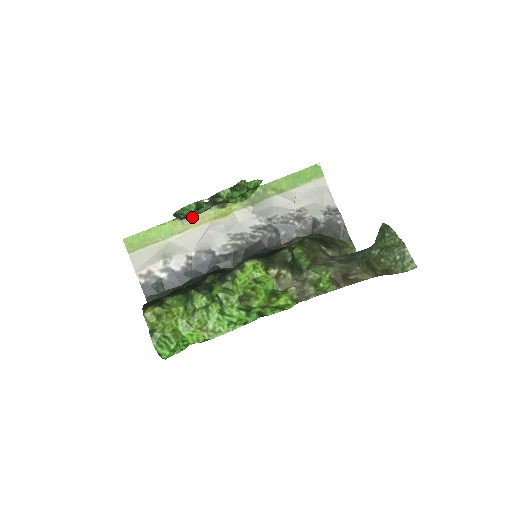
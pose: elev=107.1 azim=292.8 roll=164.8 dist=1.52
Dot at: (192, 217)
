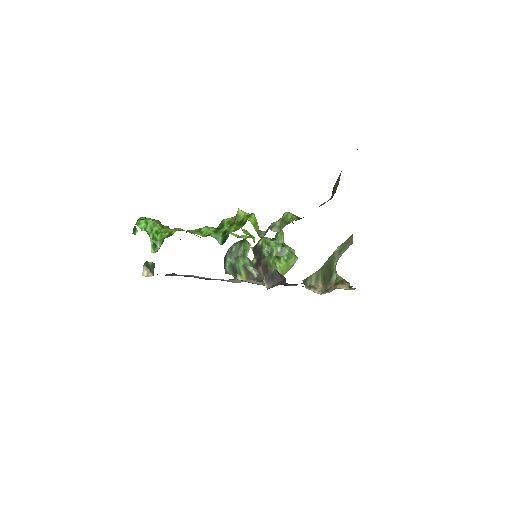
Dot at: occluded
